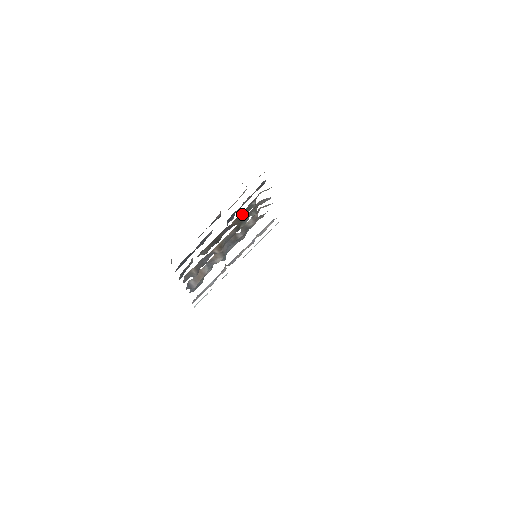
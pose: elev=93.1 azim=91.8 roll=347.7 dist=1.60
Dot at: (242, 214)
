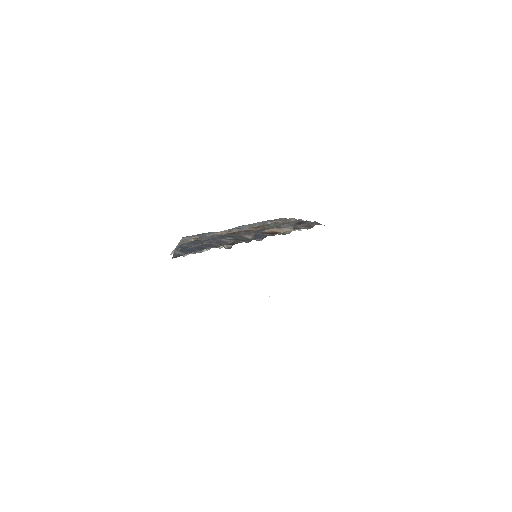
Dot at: occluded
